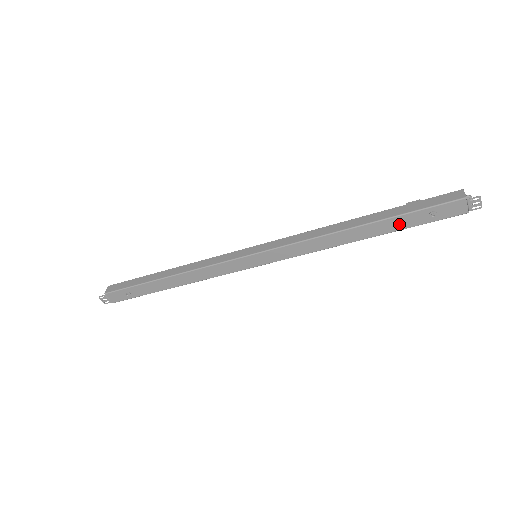
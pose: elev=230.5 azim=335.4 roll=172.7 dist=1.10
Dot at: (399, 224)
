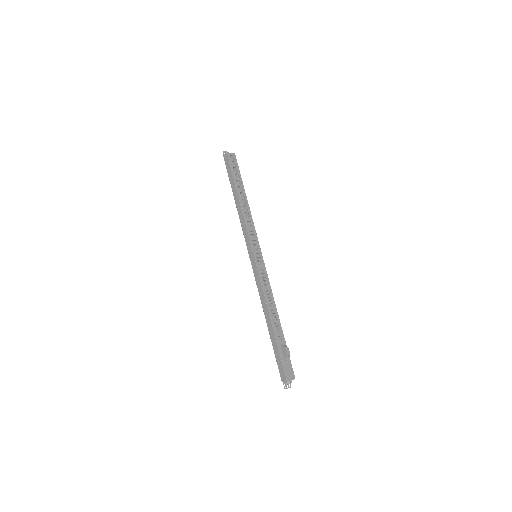
Dot at: occluded
